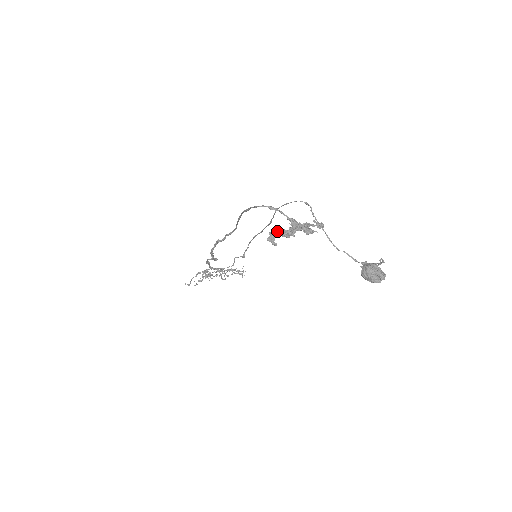
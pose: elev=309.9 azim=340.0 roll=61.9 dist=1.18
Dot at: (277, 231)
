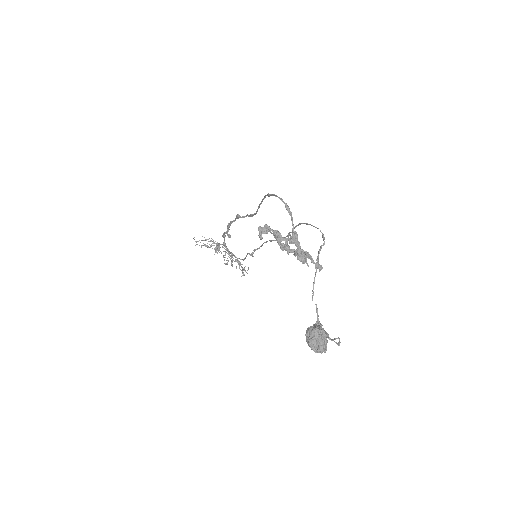
Dot at: occluded
